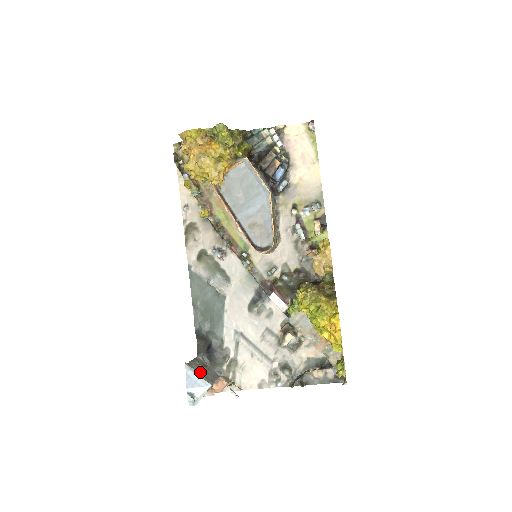
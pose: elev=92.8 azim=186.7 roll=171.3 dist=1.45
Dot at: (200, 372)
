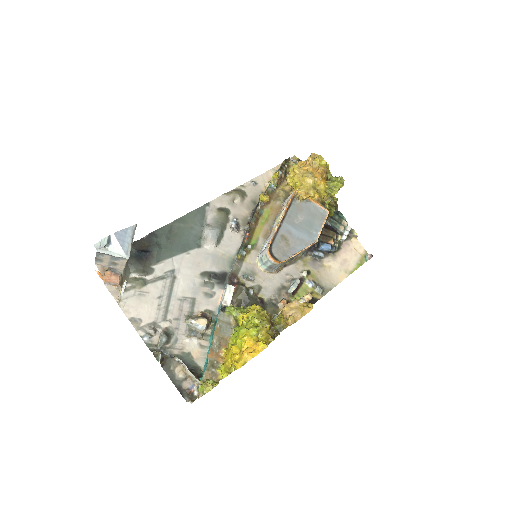
Dot at: occluded
